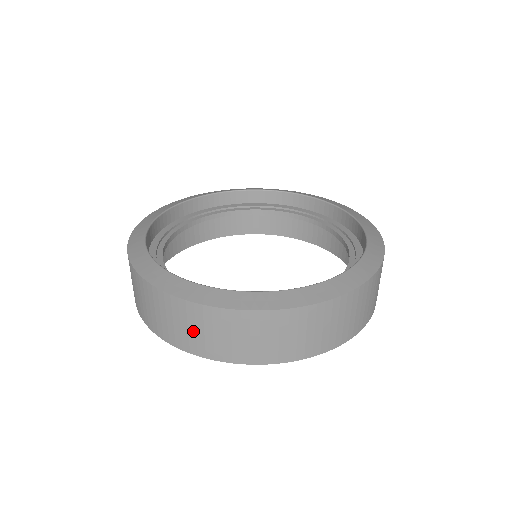
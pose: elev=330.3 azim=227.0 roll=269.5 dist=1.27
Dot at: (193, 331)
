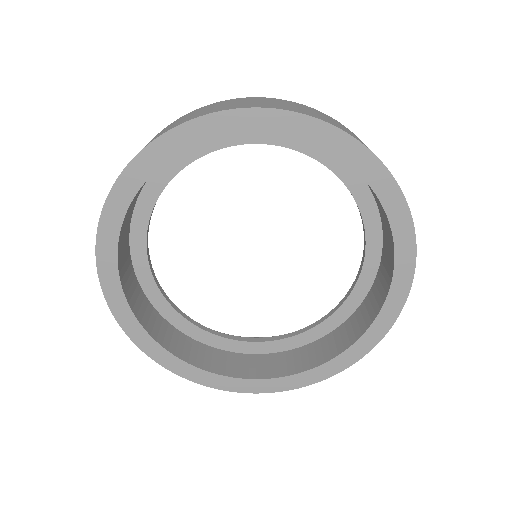
Dot at: occluded
